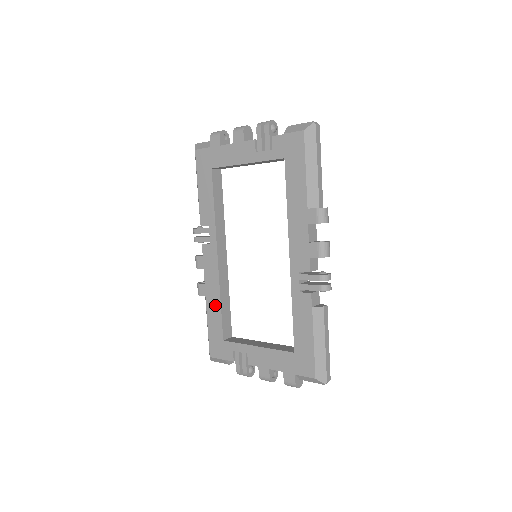
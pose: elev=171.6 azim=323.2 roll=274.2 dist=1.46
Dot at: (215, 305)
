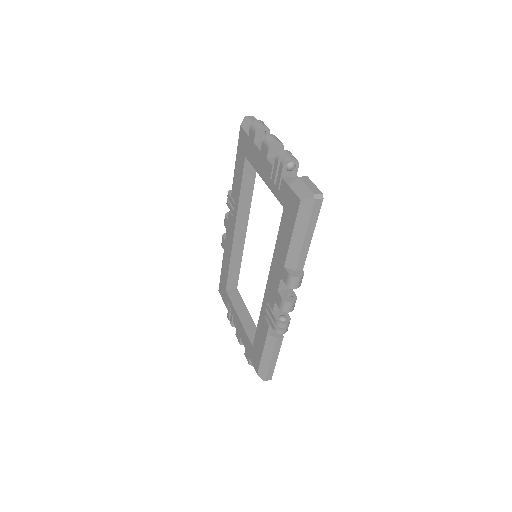
Dot at: (227, 263)
